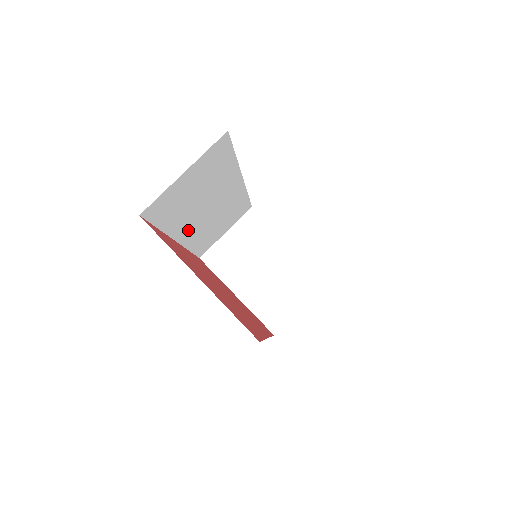
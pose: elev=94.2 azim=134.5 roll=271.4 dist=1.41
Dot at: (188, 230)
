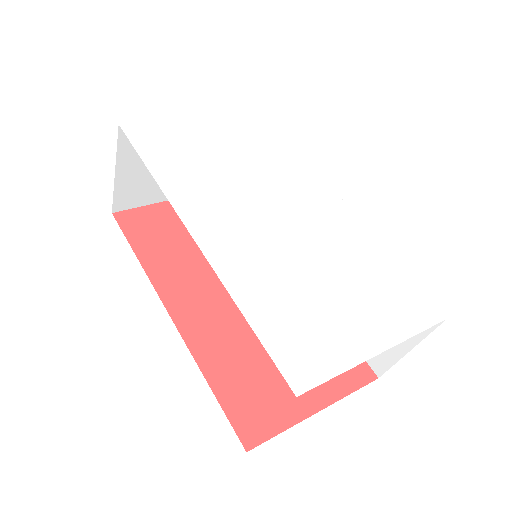
Dot at: occluded
